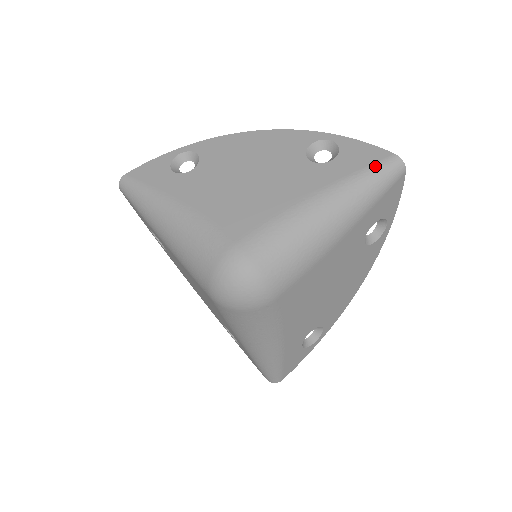
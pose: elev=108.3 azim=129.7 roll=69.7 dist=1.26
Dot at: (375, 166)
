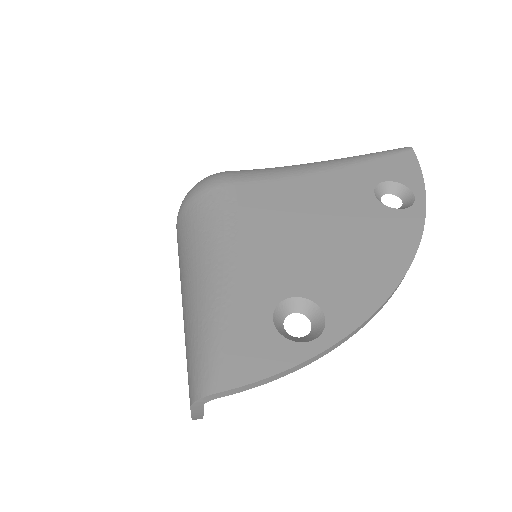
Dot at: occluded
